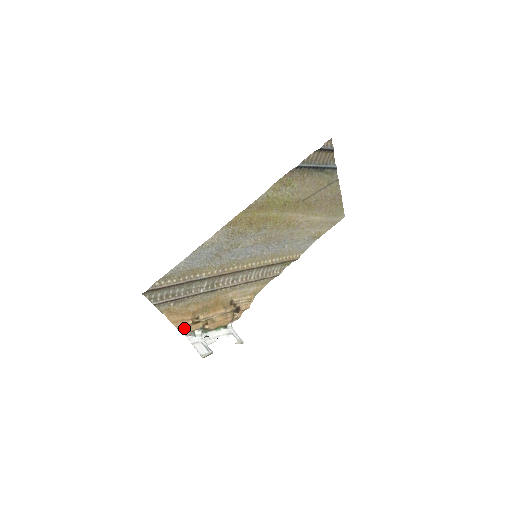
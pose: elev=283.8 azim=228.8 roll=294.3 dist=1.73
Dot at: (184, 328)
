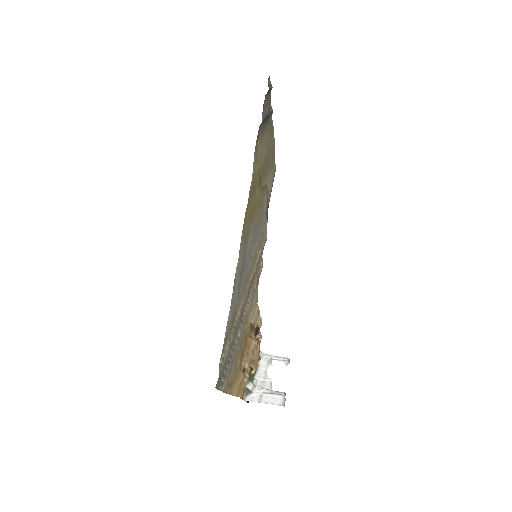
Dot at: occluded
